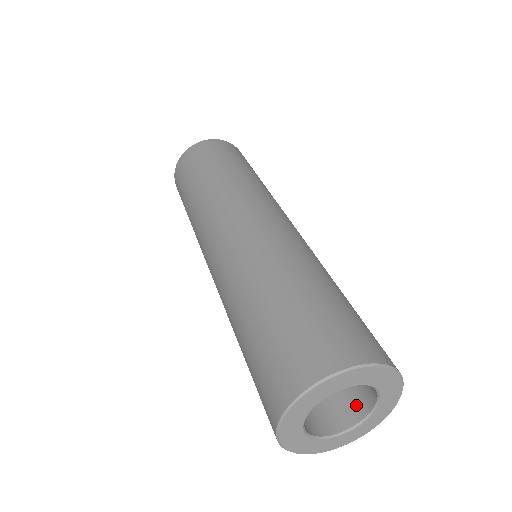
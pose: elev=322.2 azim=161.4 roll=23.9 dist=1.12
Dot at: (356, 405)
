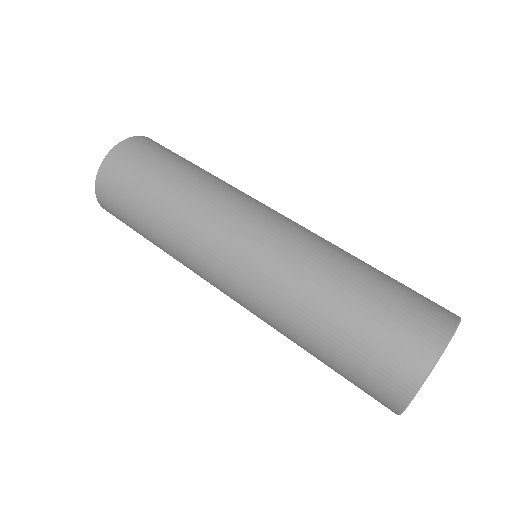
Dot at: occluded
